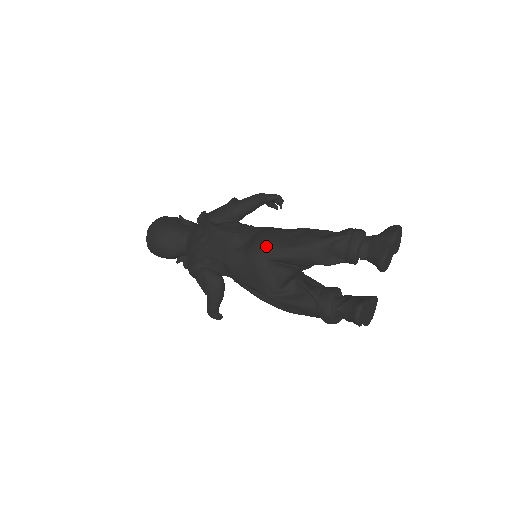
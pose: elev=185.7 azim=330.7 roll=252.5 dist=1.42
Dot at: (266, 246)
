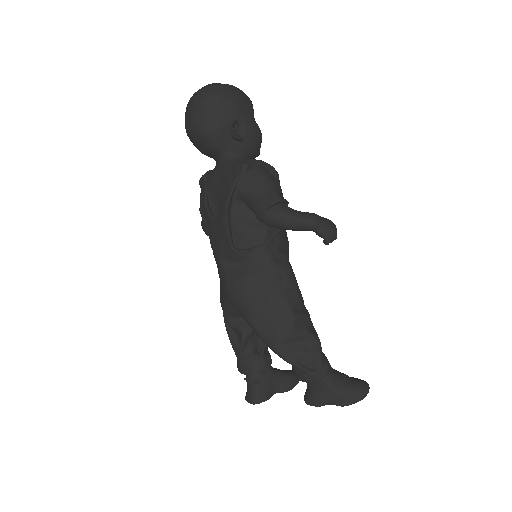
Dot at: (238, 300)
